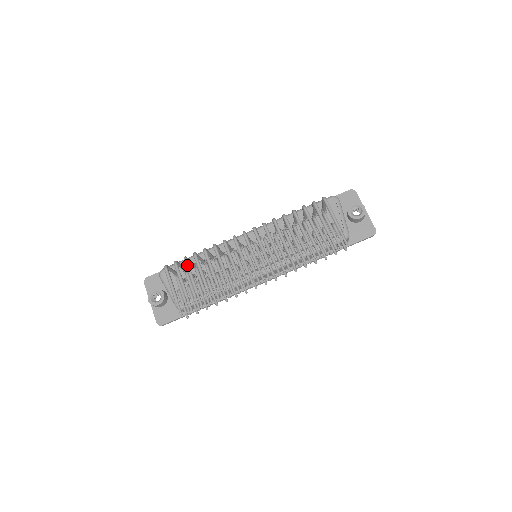
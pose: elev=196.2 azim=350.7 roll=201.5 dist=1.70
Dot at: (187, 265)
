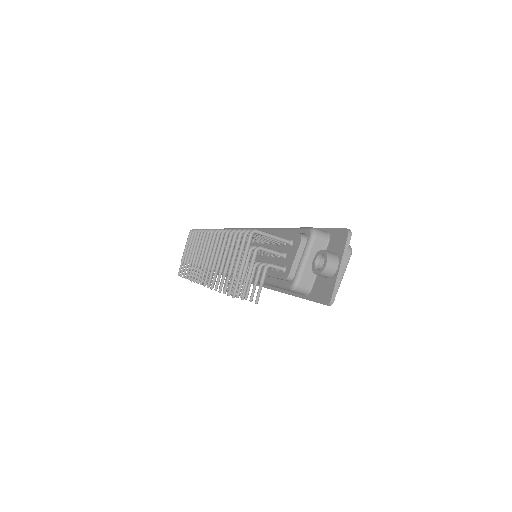
Dot at: (193, 238)
